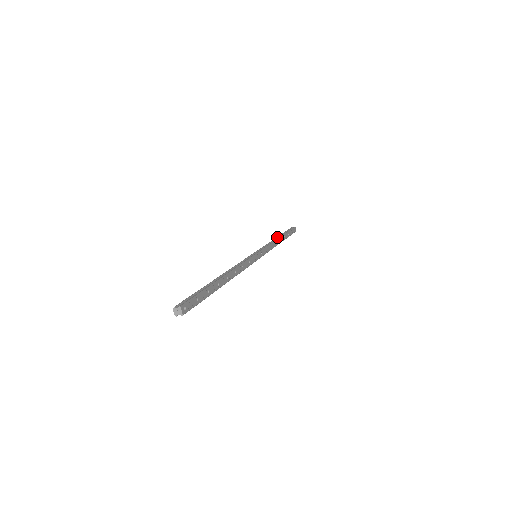
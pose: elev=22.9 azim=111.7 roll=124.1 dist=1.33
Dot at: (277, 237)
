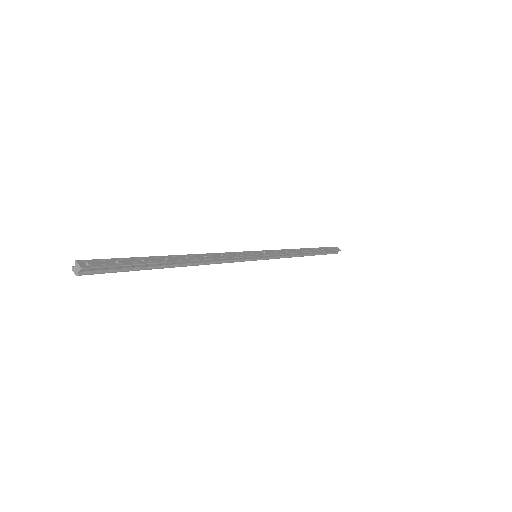
Dot at: occluded
